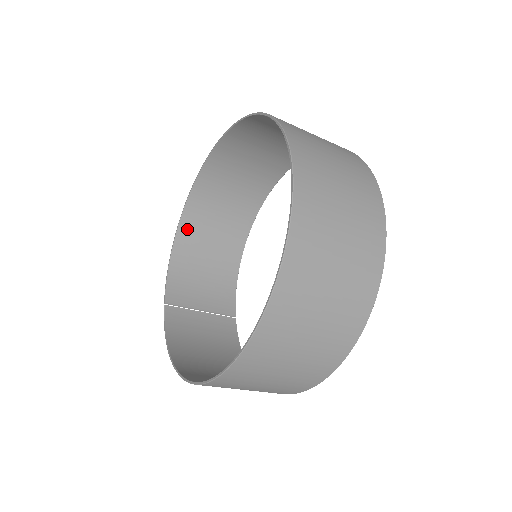
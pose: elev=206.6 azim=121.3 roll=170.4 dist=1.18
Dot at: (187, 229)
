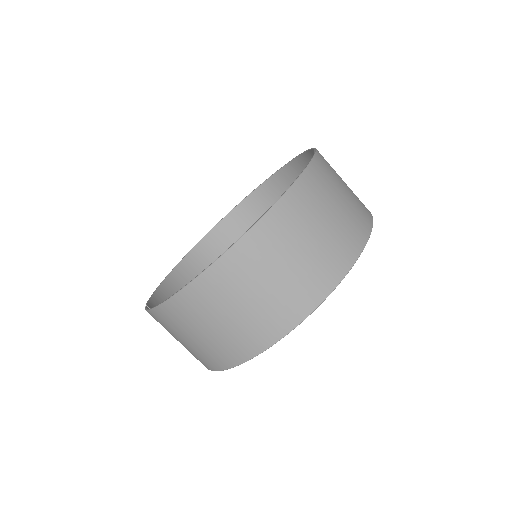
Dot at: (175, 280)
